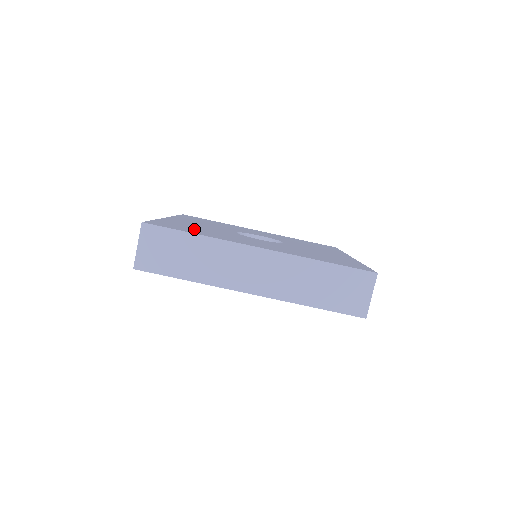
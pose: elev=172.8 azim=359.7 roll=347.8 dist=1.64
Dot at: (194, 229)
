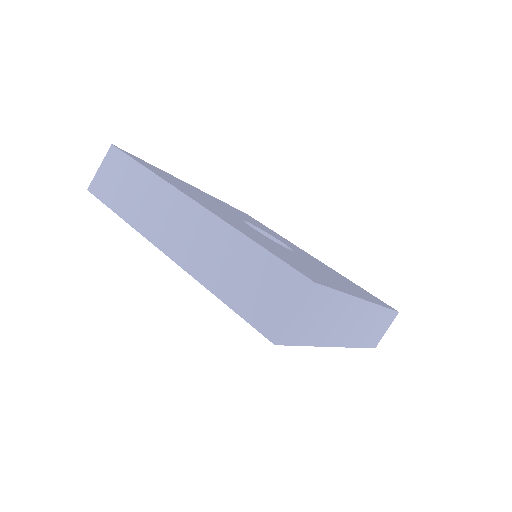
Dot at: (297, 262)
